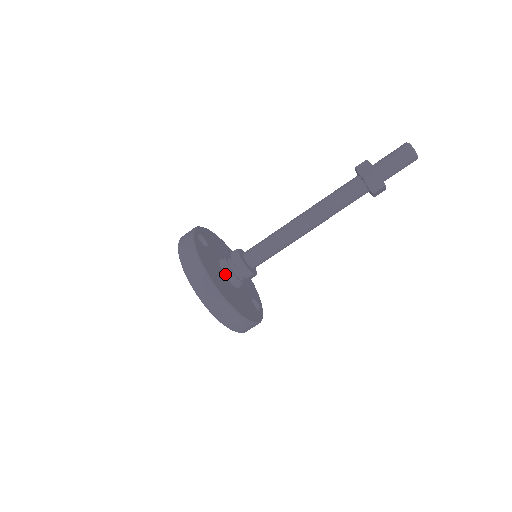
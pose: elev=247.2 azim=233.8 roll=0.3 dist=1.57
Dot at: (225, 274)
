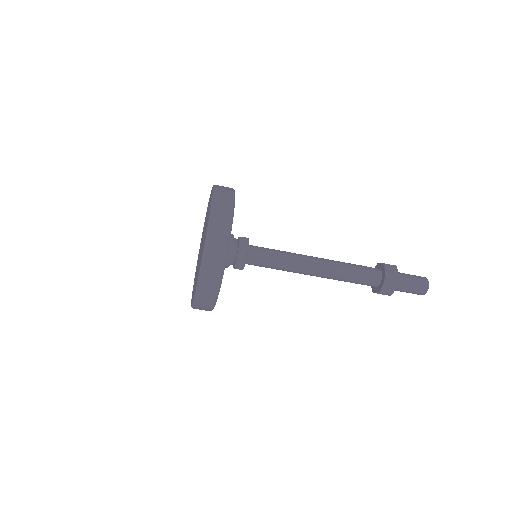
Dot at: occluded
